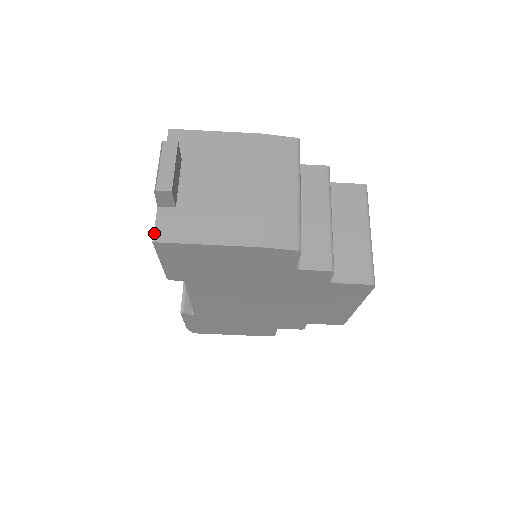
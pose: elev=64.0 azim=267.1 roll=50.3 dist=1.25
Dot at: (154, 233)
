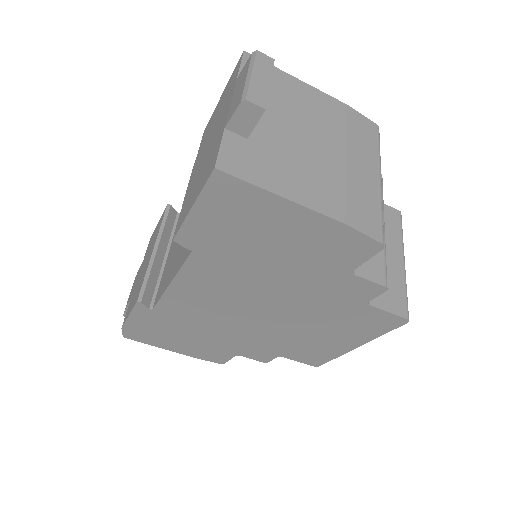
Dot at: (218, 158)
